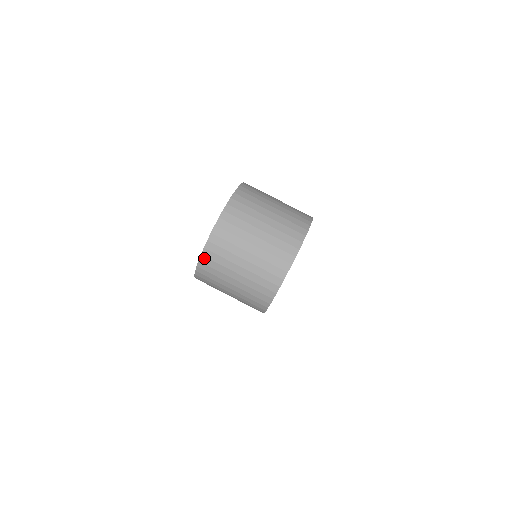
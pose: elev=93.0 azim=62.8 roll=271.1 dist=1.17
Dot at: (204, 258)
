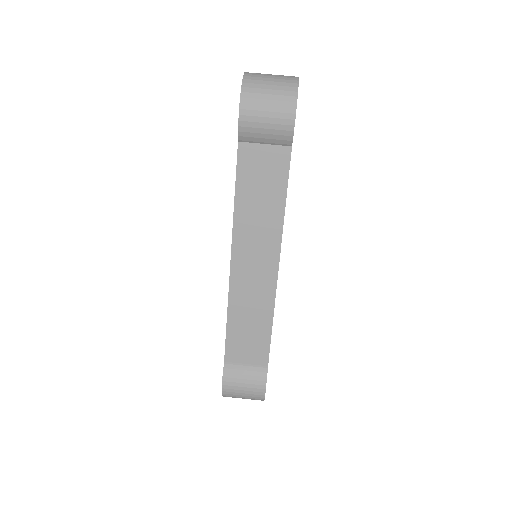
Dot at: (245, 80)
